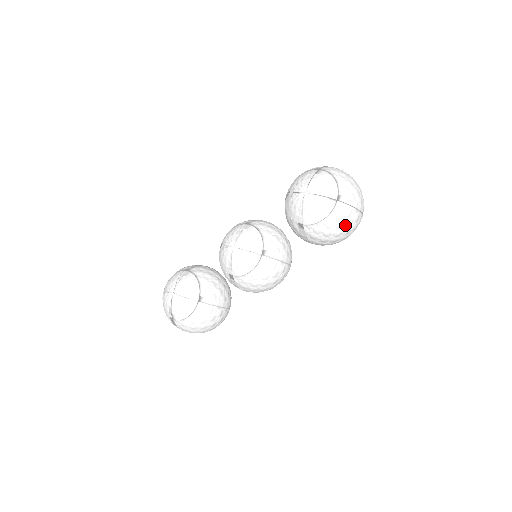
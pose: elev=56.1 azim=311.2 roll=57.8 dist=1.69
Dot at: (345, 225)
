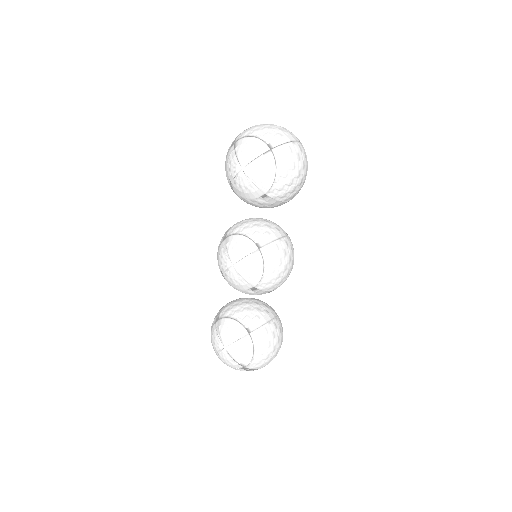
Dot at: (296, 162)
